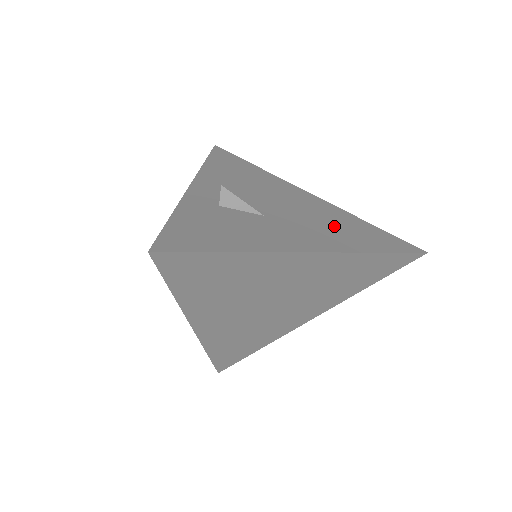
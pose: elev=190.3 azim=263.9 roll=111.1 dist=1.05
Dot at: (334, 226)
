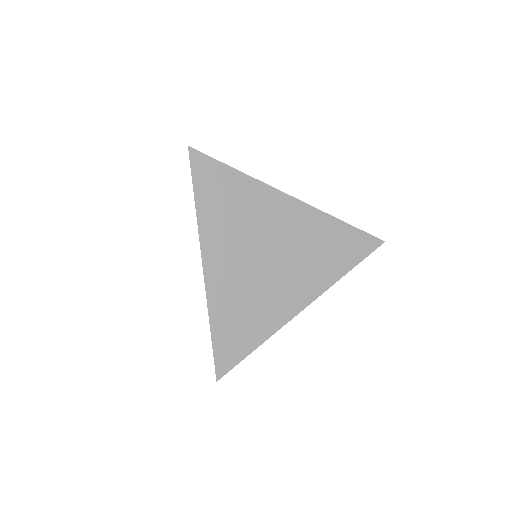
Dot at: occluded
